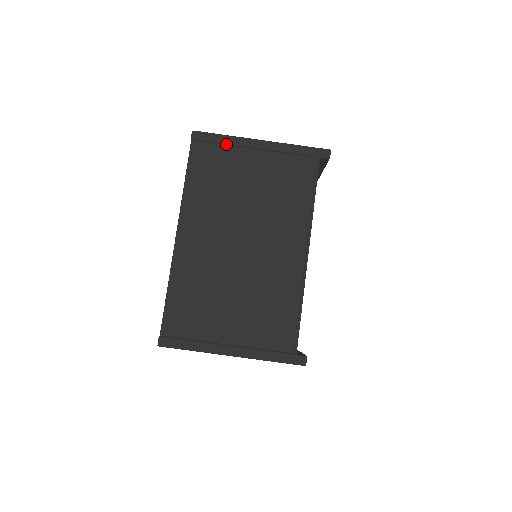
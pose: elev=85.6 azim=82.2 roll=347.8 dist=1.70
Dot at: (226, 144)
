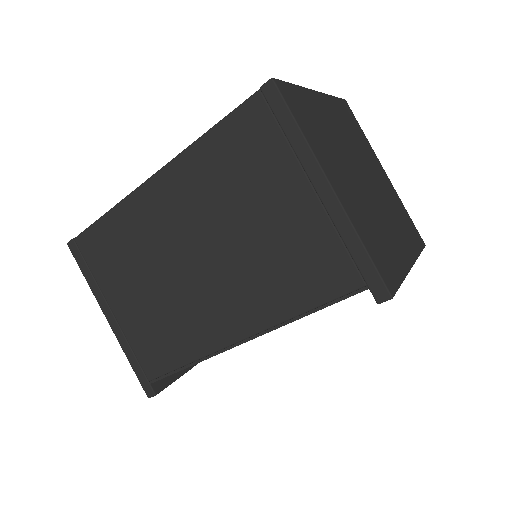
Dot at: (289, 141)
